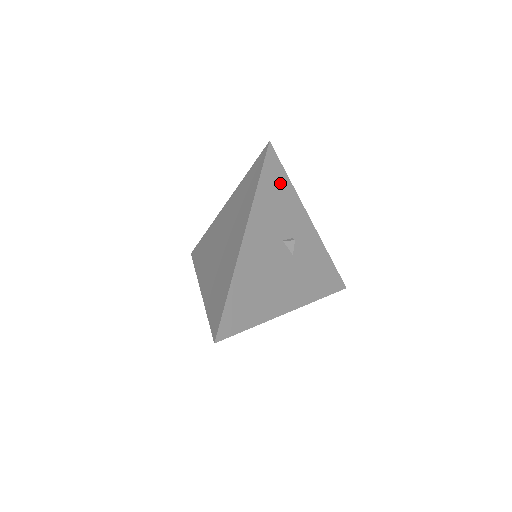
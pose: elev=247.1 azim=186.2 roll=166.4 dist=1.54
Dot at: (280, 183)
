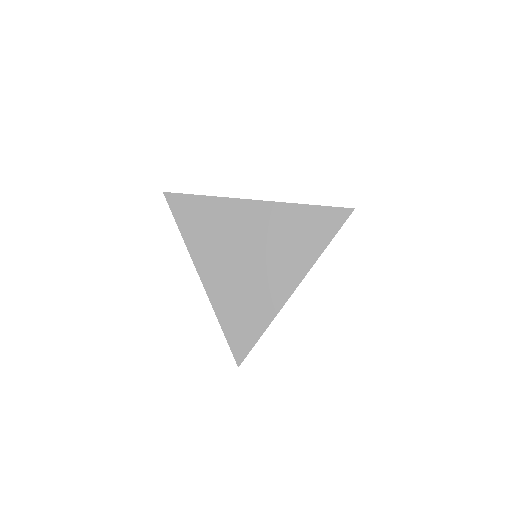
Dot at: occluded
